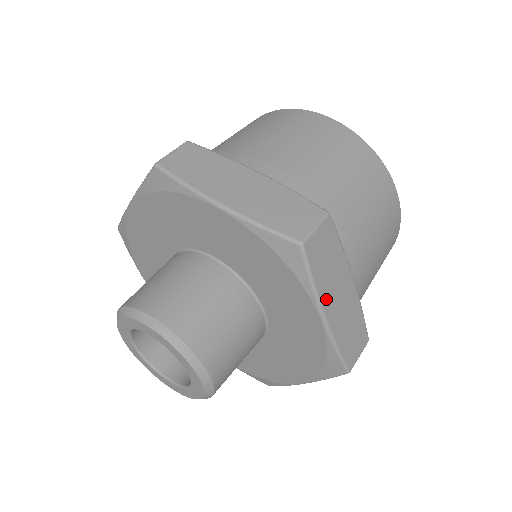
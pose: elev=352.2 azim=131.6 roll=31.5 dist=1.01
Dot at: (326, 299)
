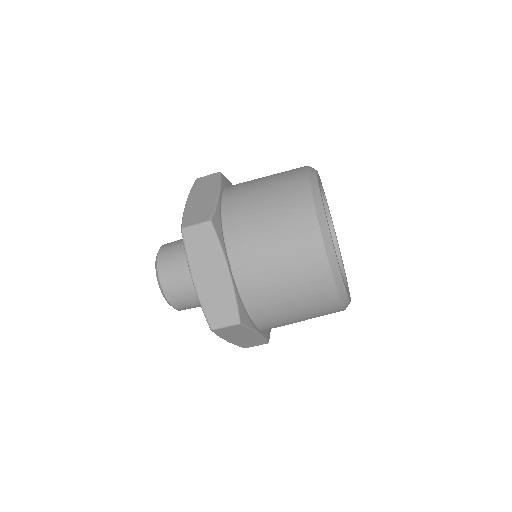
Dot at: (229, 338)
